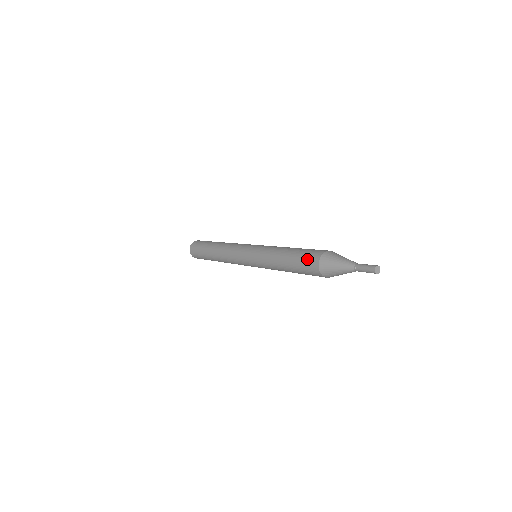
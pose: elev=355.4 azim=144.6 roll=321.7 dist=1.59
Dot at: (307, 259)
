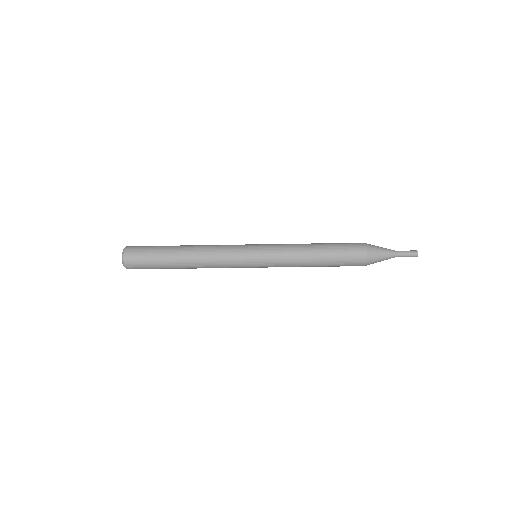
Dot at: (350, 246)
